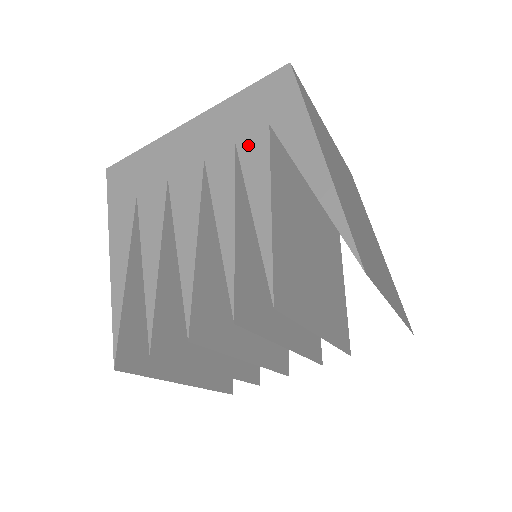
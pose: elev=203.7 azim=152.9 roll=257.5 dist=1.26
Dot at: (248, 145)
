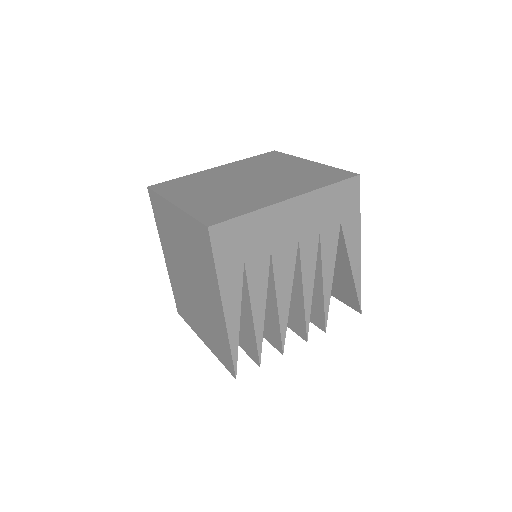
Dot at: (327, 235)
